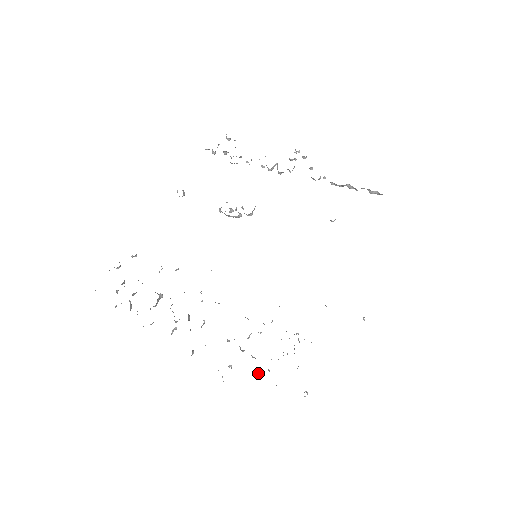
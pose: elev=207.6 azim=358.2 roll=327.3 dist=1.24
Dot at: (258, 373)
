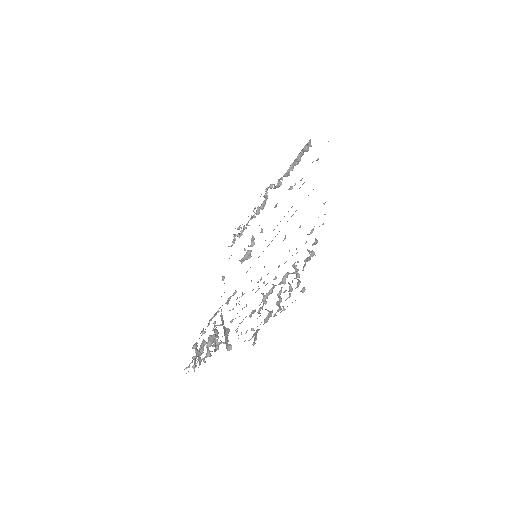
Dot at: occluded
